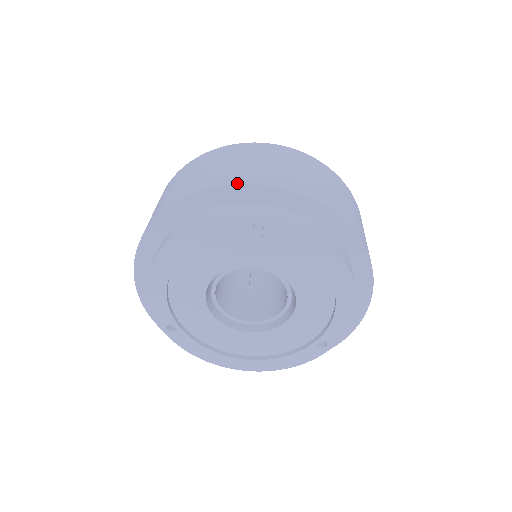
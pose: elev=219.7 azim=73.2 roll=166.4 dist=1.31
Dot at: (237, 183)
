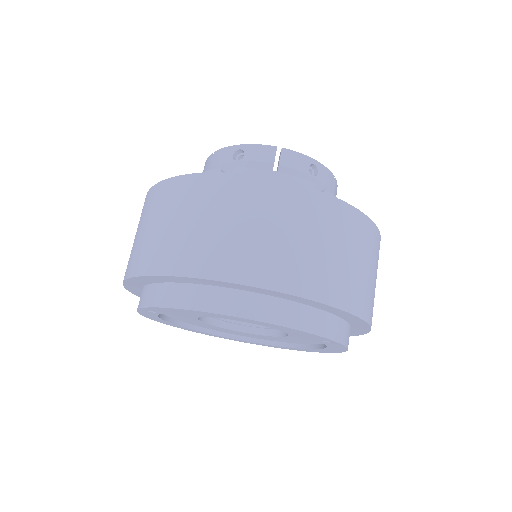
Dot at: (350, 311)
